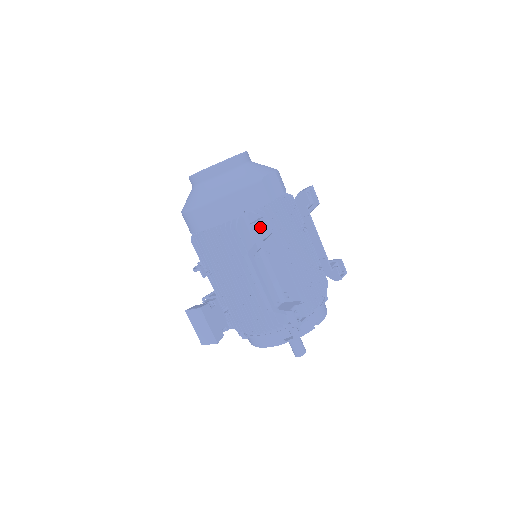
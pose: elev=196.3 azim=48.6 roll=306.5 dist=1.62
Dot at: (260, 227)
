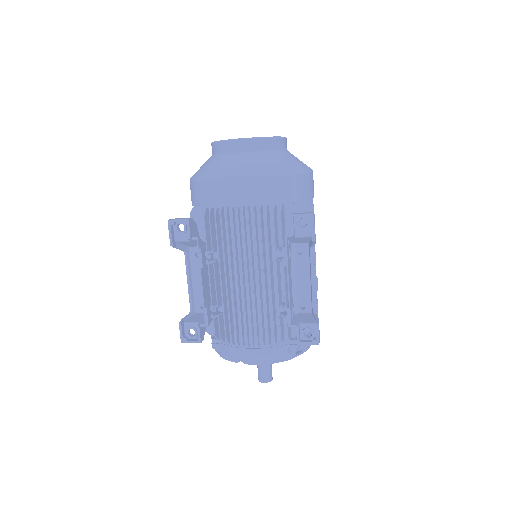
Dot at: (185, 227)
